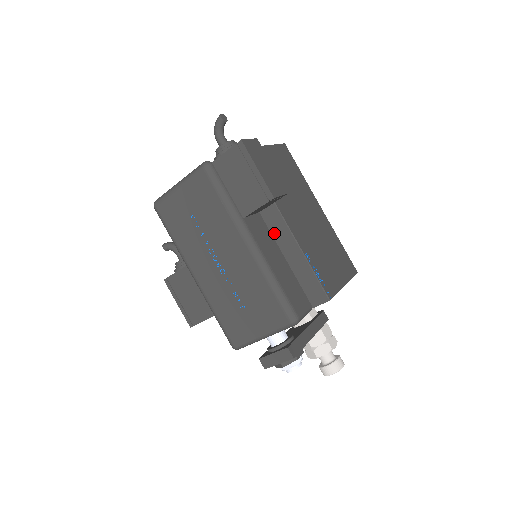
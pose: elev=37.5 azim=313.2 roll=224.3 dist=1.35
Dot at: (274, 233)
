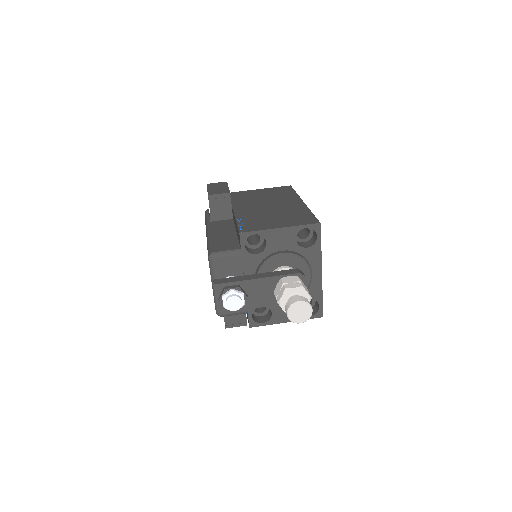
Dot at: (234, 223)
